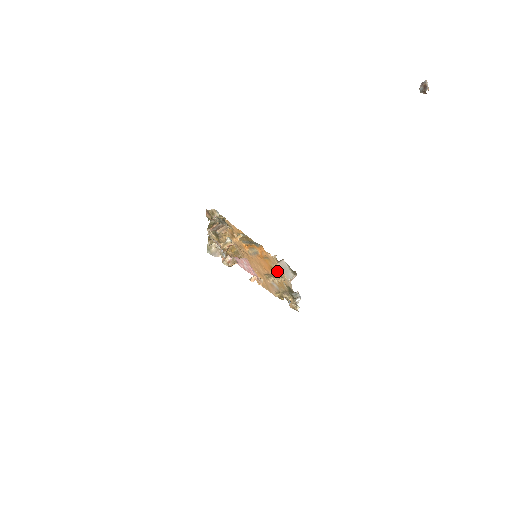
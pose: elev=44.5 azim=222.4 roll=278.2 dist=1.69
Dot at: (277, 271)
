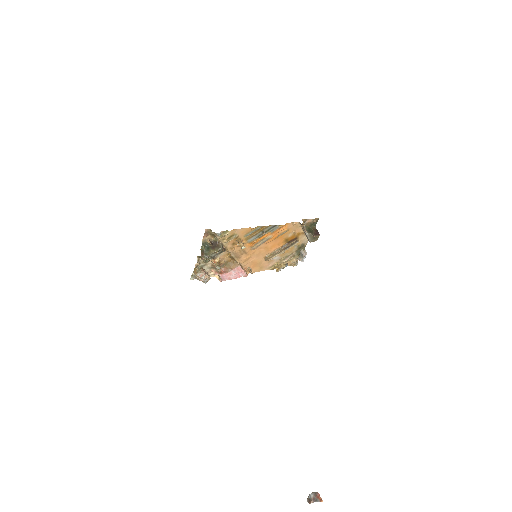
Dot at: (293, 238)
